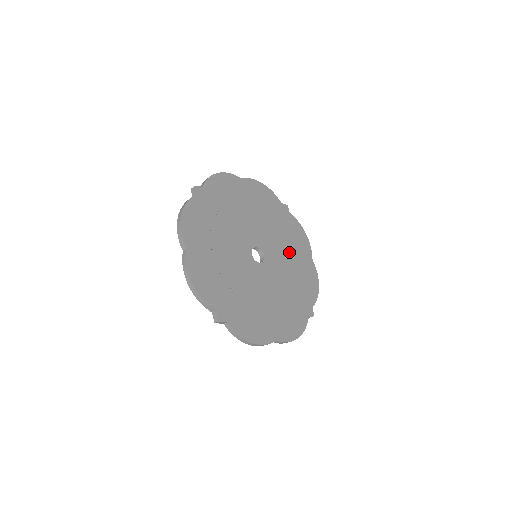
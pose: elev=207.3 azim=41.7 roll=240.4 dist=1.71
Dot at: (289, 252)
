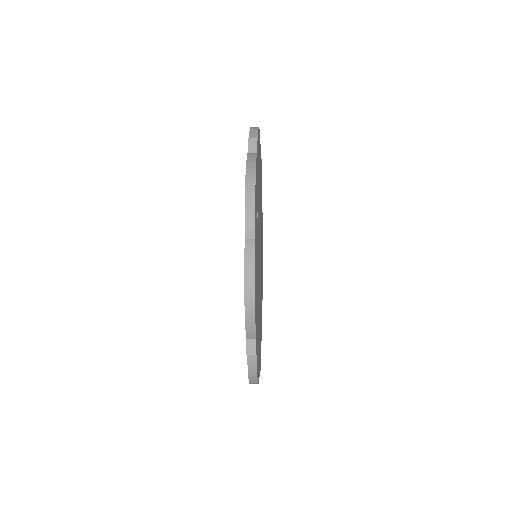
Dot at: (261, 255)
